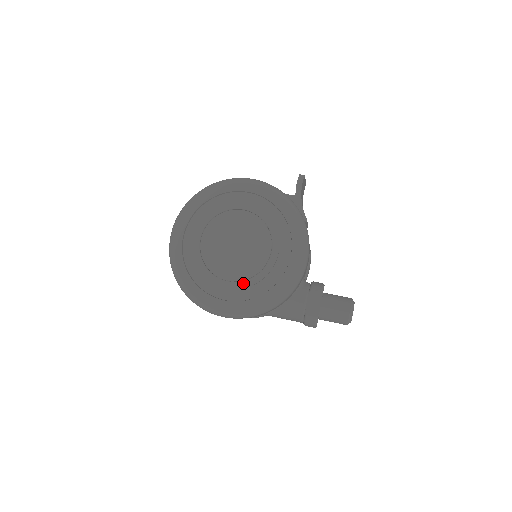
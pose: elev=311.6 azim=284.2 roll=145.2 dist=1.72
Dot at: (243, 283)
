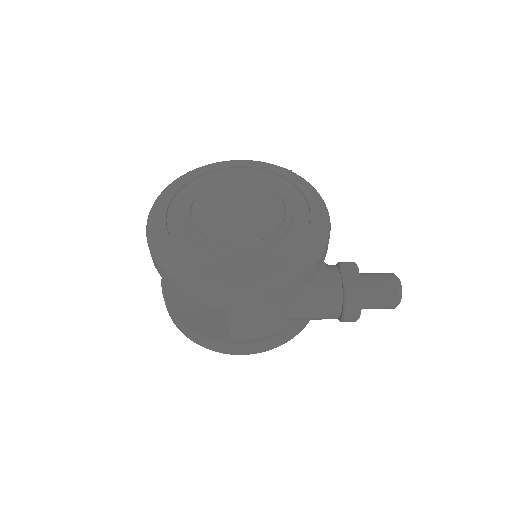
Dot at: (259, 243)
